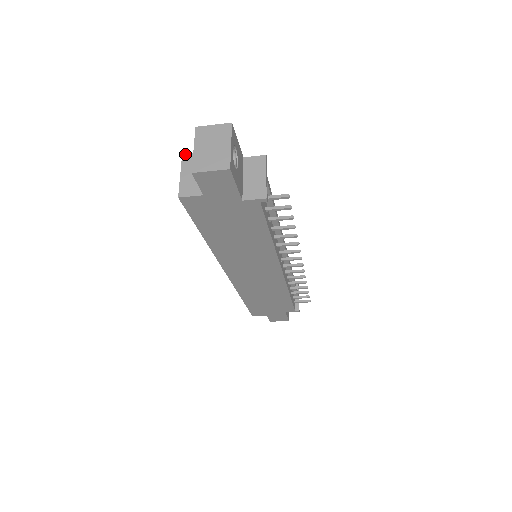
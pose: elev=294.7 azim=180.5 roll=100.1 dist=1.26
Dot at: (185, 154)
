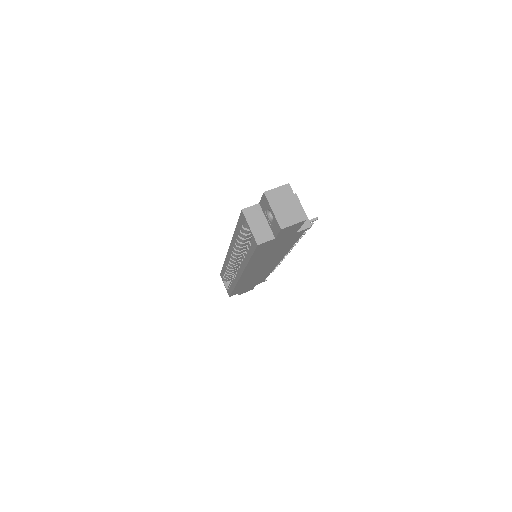
Dot at: (244, 209)
